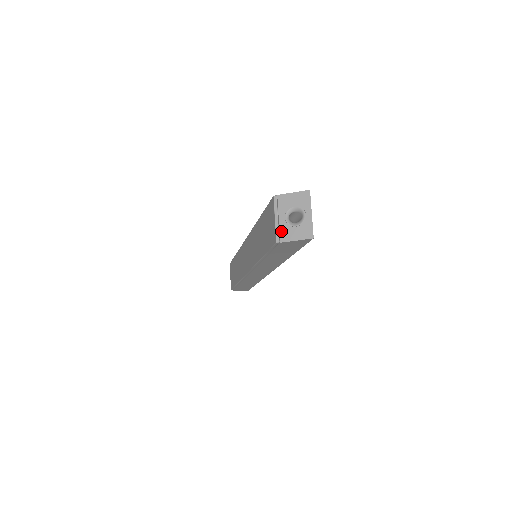
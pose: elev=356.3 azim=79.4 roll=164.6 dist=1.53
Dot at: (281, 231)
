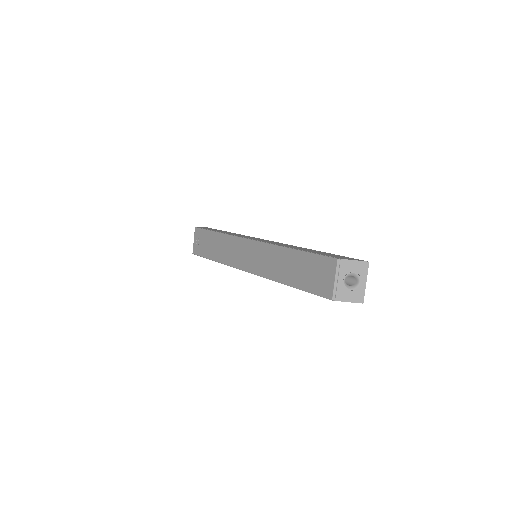
Dot at: (338, 291)
